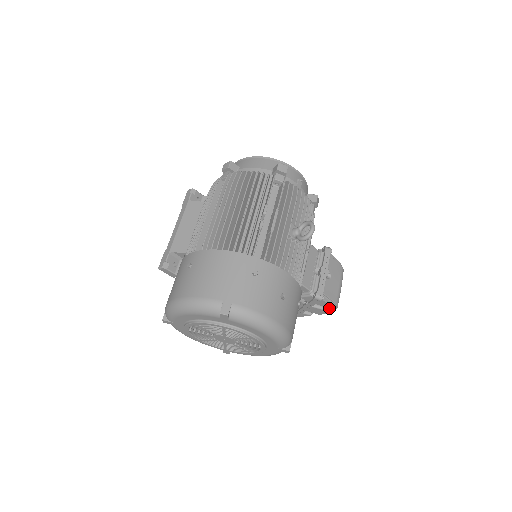
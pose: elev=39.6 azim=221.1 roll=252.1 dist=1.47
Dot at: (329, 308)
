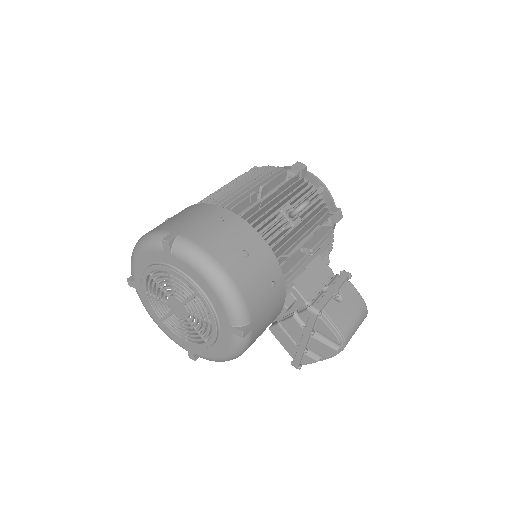
Dot at: (335, 344)
